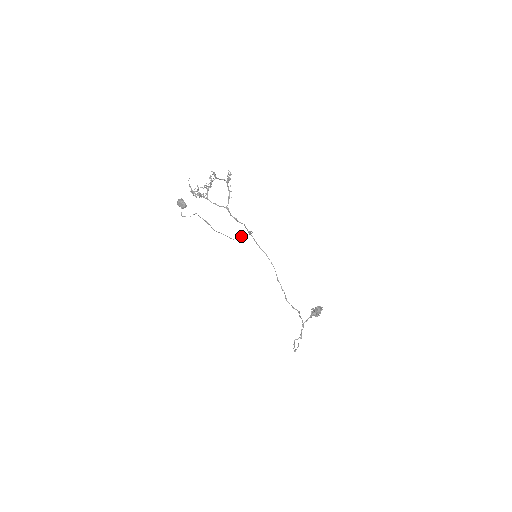
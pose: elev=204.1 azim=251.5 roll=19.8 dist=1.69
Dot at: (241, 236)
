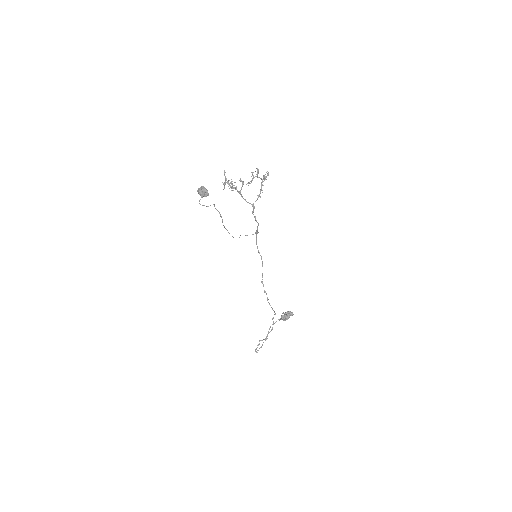
Dot at: occluded
